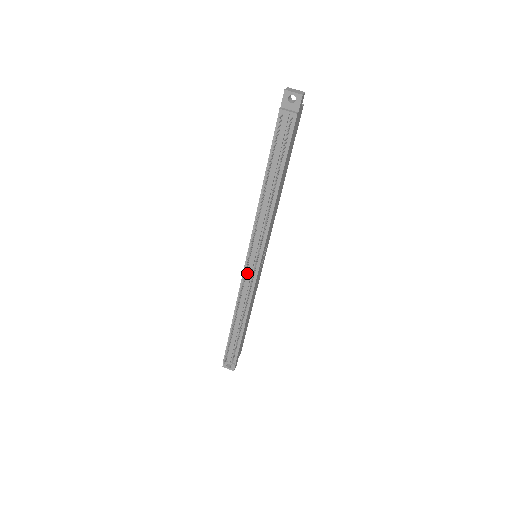
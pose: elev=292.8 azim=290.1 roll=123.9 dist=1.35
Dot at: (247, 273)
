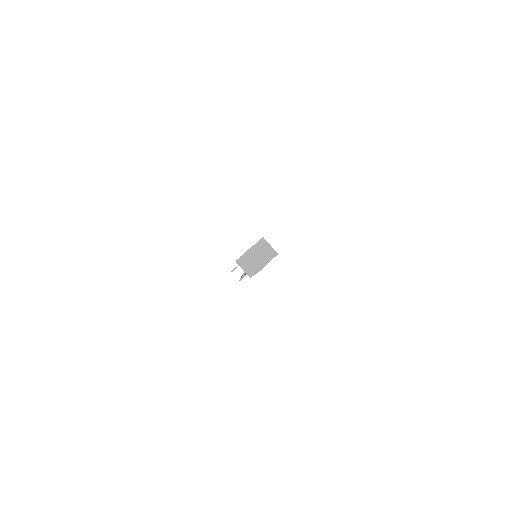
Dot at: occluded
